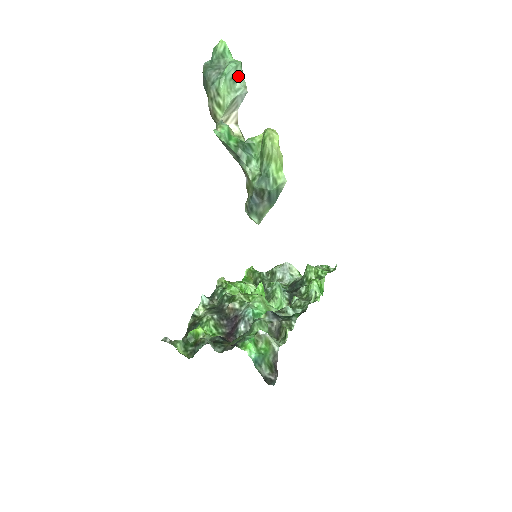
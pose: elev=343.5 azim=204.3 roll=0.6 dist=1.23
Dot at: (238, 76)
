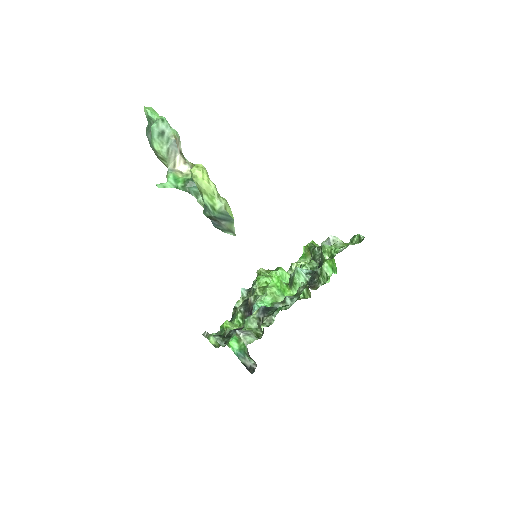
Dot at: (163, 130)
